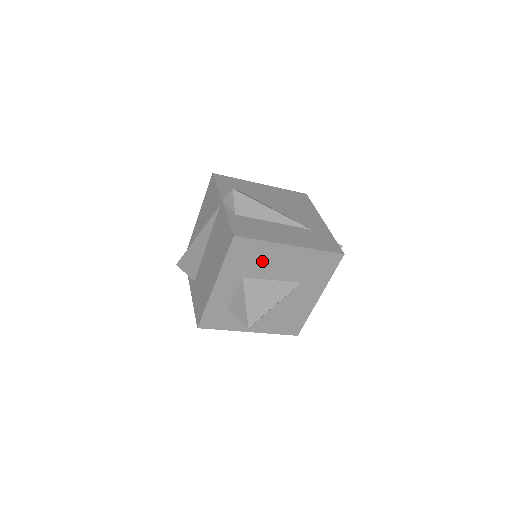
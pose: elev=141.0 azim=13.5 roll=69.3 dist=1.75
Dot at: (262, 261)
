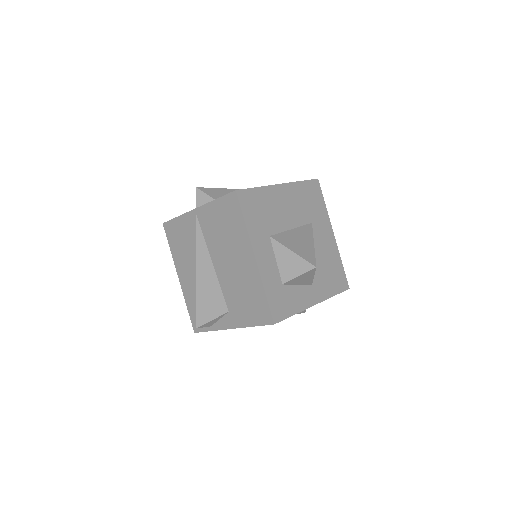
Dot at: (272, 211)
